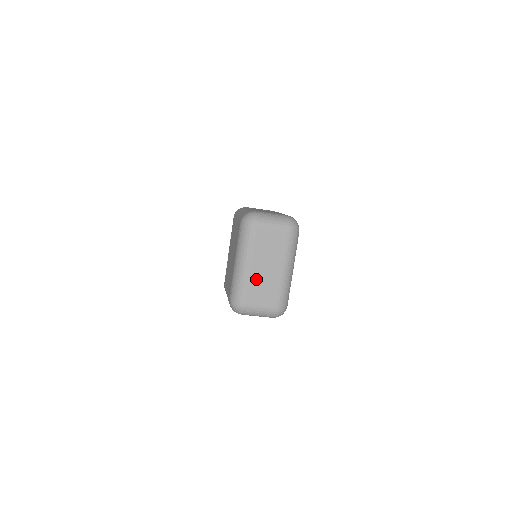
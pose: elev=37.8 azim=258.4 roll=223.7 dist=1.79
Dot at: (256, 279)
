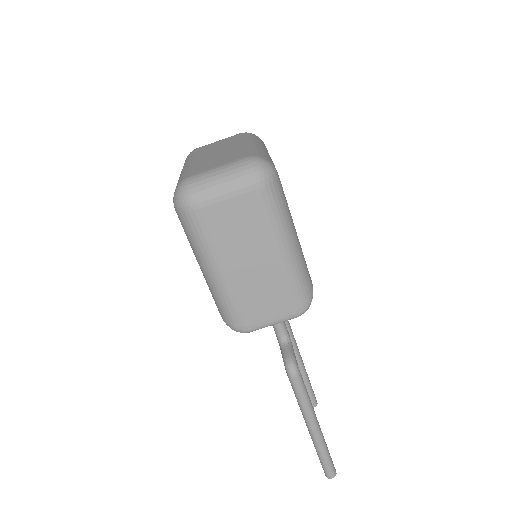
Dot at: (204, 161)
